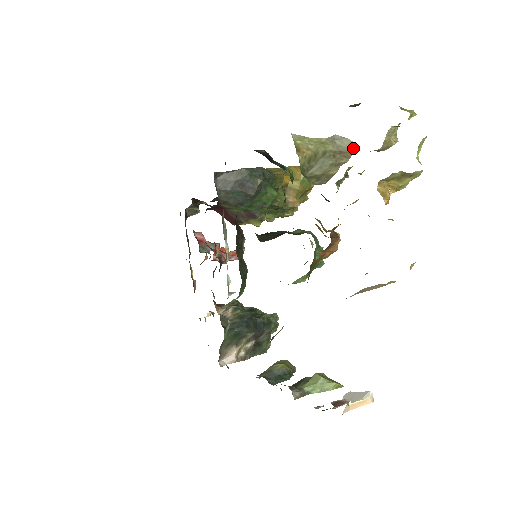
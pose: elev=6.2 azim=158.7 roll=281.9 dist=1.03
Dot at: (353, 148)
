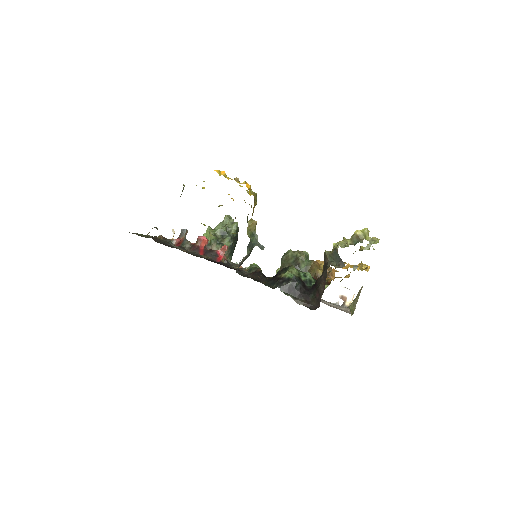
Dot at: (362, 287)
